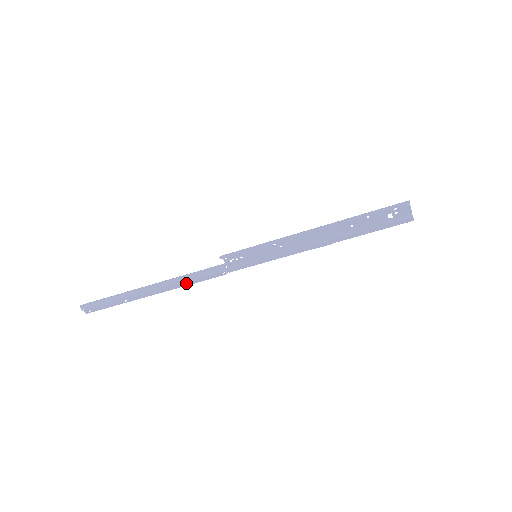
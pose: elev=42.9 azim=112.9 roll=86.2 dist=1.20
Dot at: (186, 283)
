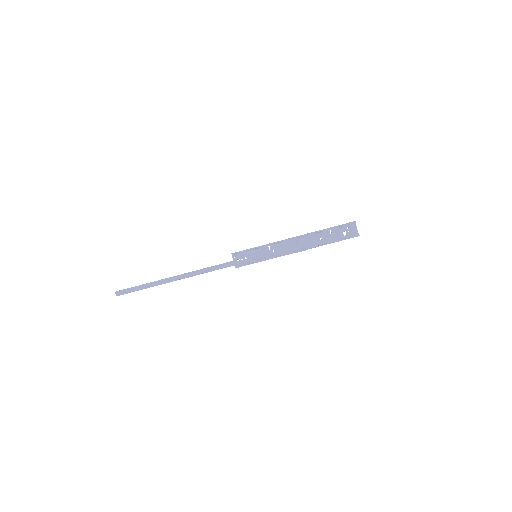
Dot at: (203, 273)
